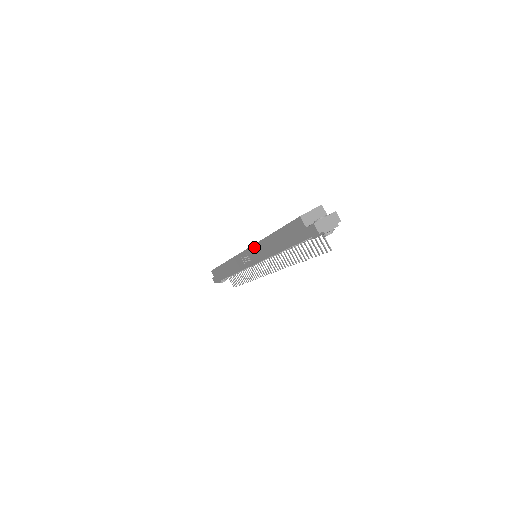
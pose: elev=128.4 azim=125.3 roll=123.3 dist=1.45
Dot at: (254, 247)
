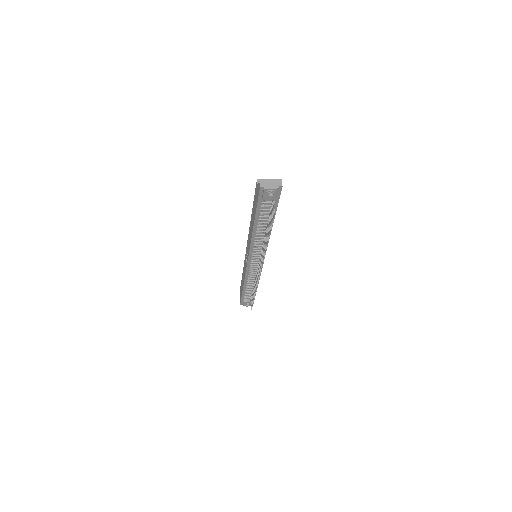
Dot at: (248, 236)
